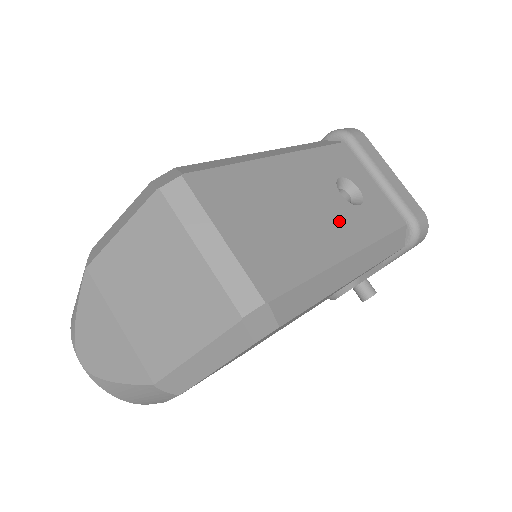
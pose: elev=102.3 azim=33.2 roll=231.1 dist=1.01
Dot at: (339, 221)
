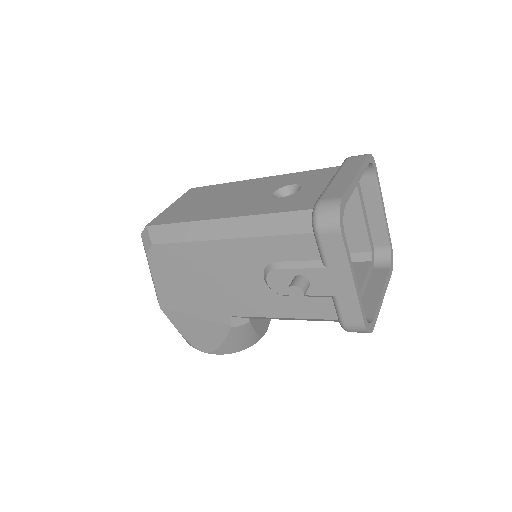
Dot at: (244, 204)
